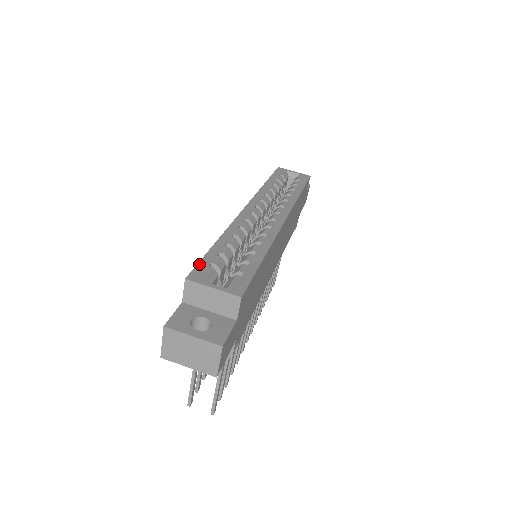
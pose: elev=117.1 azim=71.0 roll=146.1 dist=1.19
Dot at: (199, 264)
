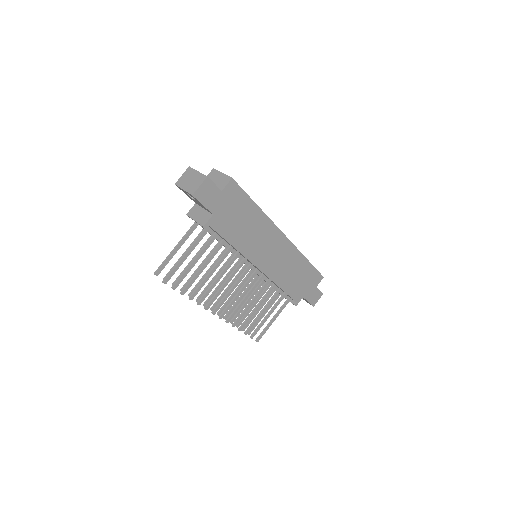
Dot at: occluded
